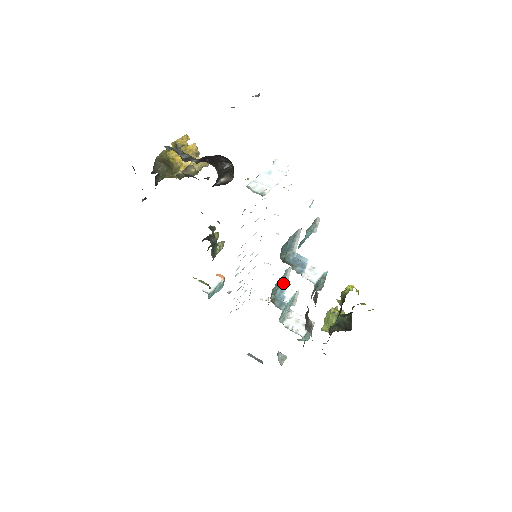
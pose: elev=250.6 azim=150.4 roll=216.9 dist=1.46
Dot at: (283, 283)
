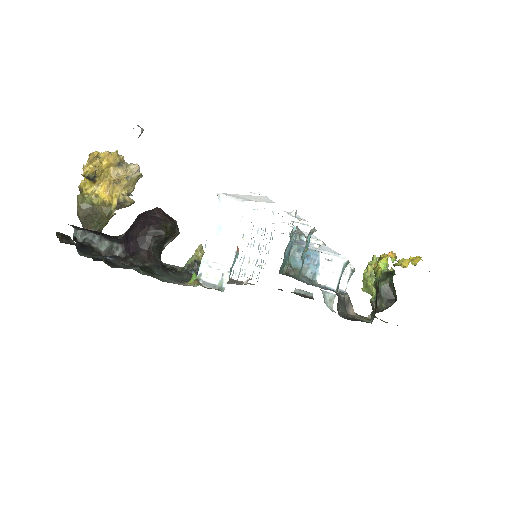
Dot at: occluded
